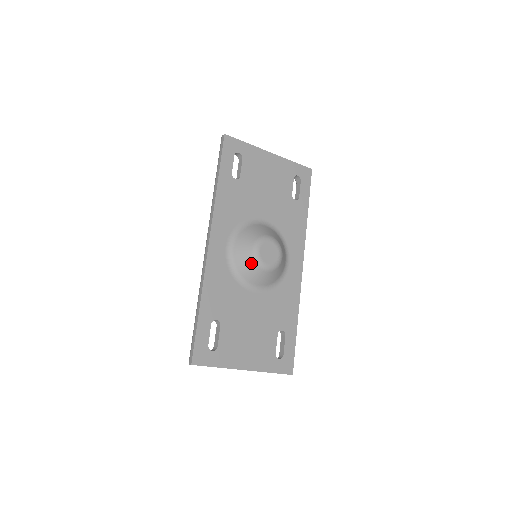
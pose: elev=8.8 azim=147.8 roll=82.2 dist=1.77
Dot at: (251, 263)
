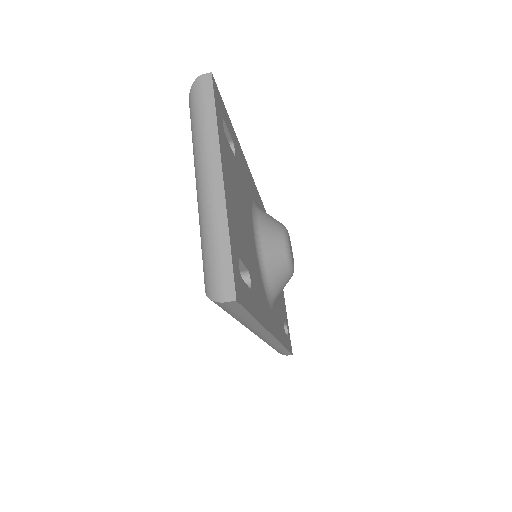
Dot at: (278, 222)
